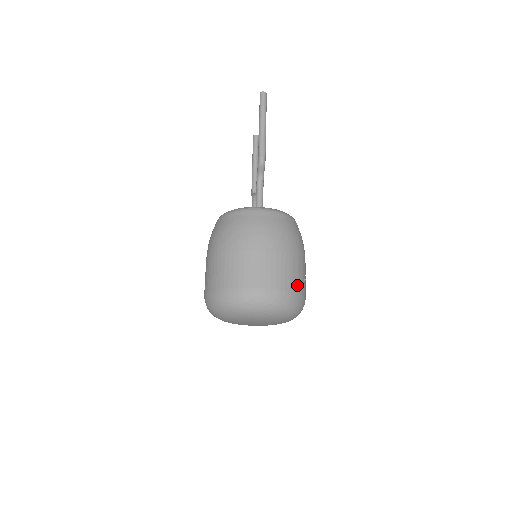
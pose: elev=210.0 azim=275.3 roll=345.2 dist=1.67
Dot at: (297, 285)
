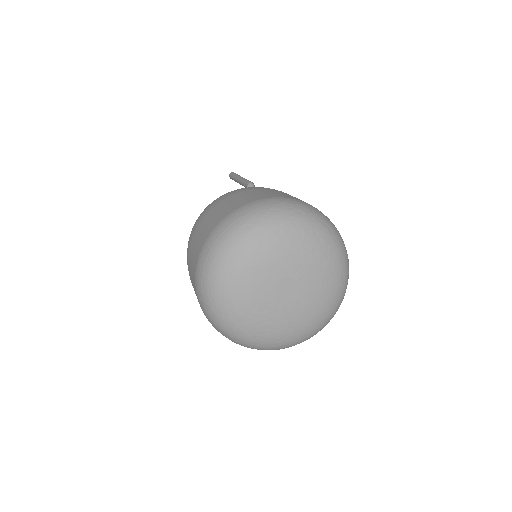
Dot at: occluded
